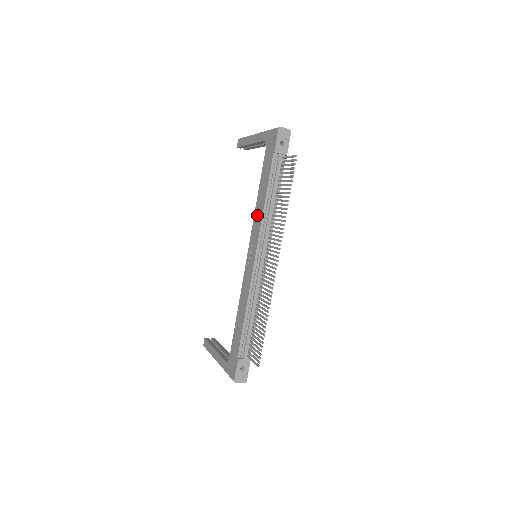
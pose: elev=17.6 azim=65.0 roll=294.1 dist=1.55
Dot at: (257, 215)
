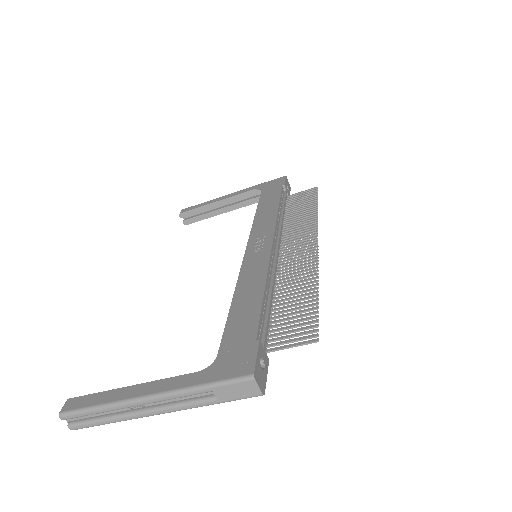
Dot at: (262, 219)
